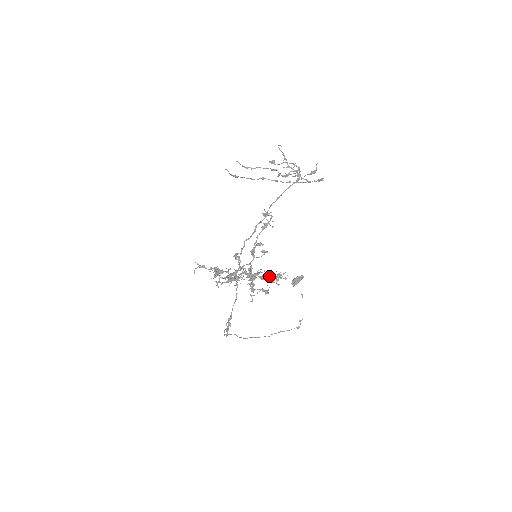
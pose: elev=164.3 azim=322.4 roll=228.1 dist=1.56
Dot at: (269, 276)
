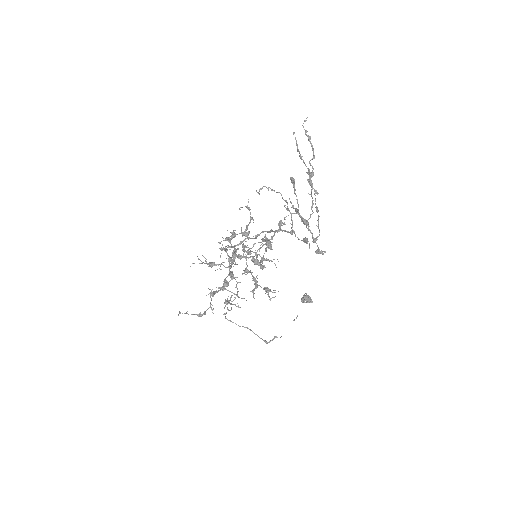
Dot at: (237, 292)
